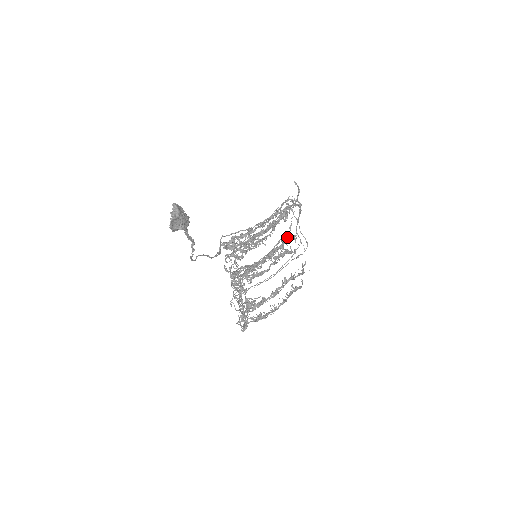
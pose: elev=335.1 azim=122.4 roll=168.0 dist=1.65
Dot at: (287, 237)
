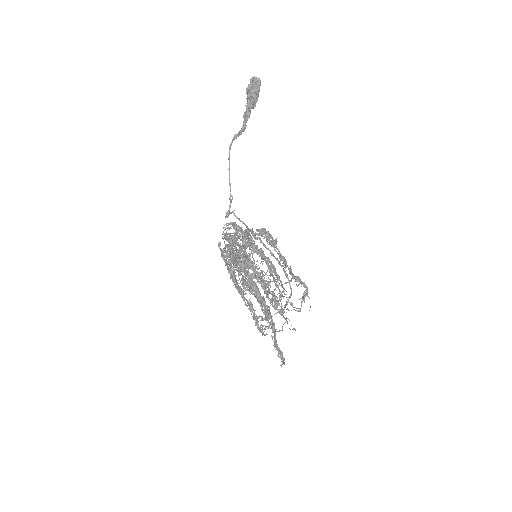
Dot at: occluded
